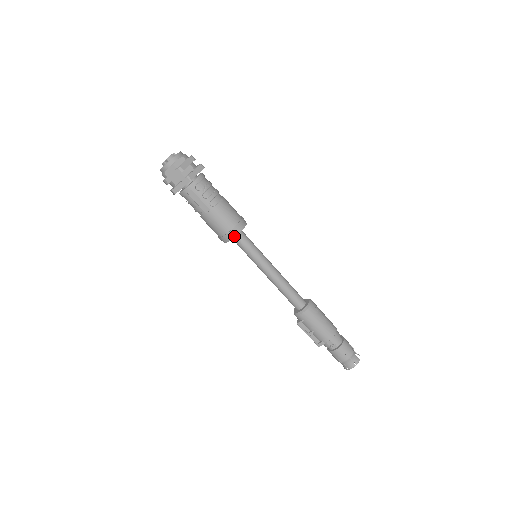
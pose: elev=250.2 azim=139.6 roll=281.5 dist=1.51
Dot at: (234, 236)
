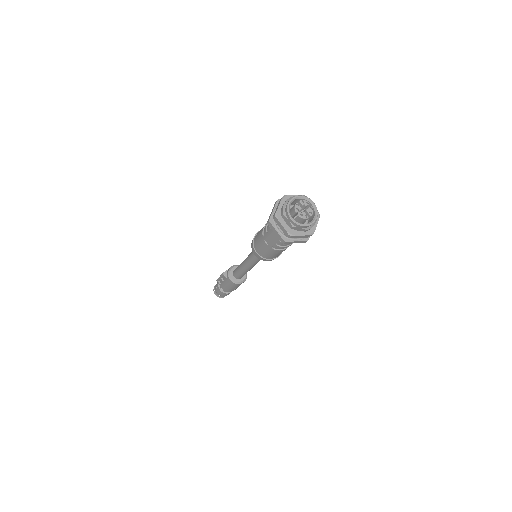
Dot at: (257, 257)
